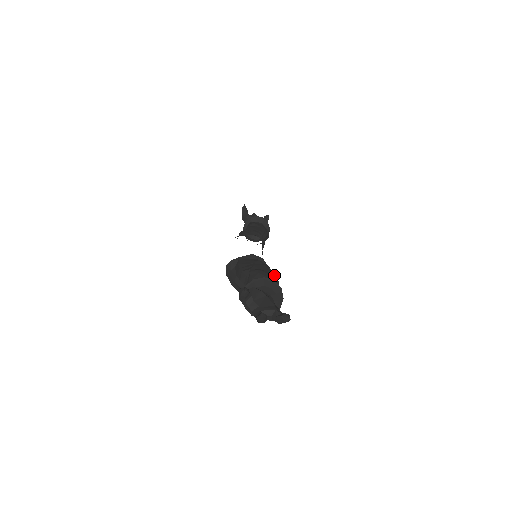
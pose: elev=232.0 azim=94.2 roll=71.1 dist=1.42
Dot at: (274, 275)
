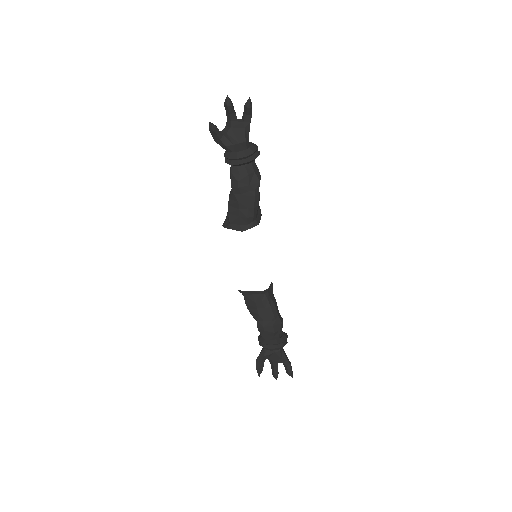
Dot at: (277, 317)
